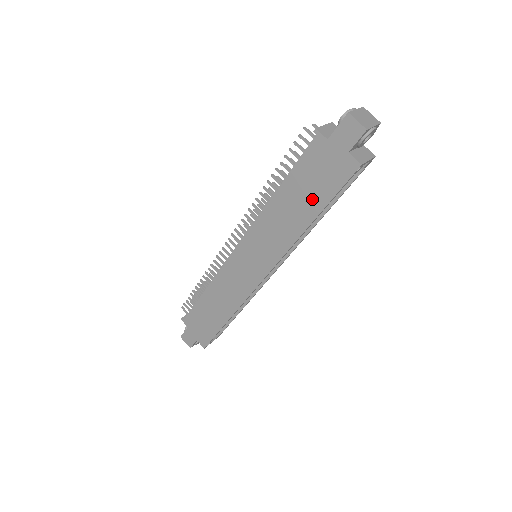
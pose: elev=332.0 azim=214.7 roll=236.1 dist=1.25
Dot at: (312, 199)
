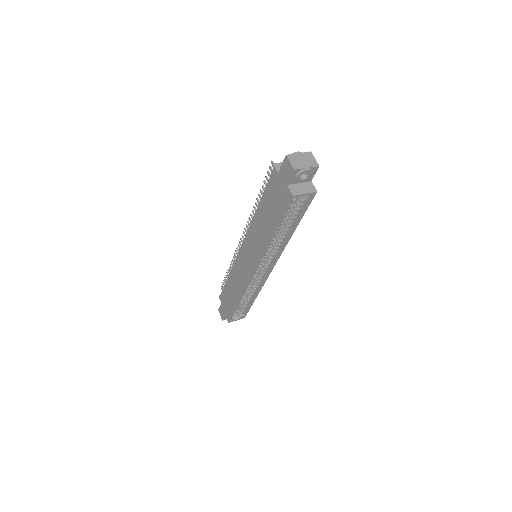
Dot at: (272, 217)
